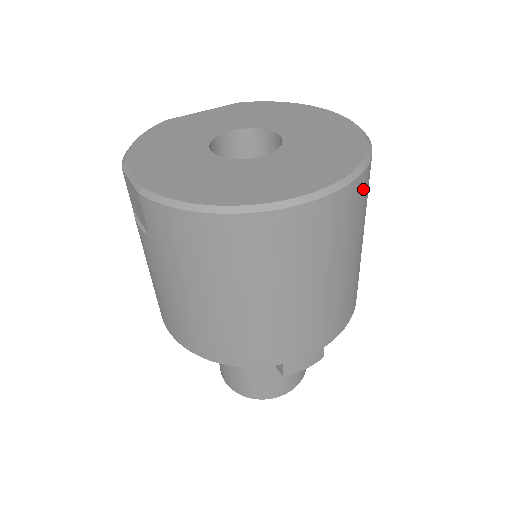
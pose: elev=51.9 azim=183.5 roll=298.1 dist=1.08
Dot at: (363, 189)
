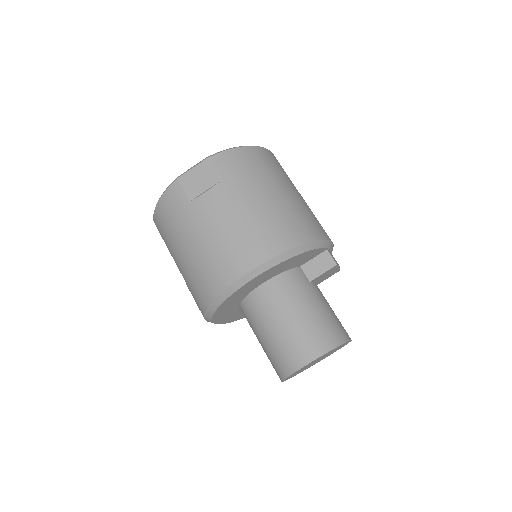
Dot at: occluded
